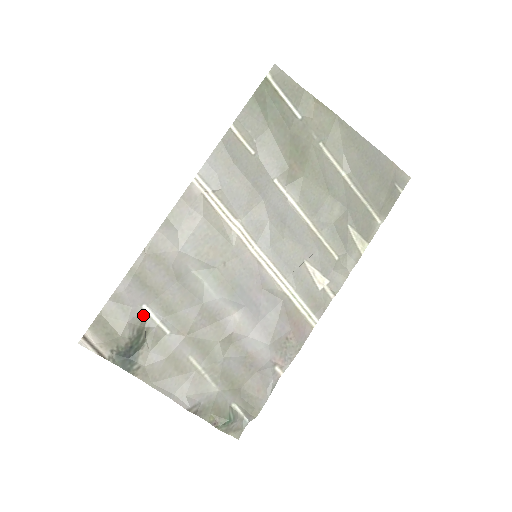
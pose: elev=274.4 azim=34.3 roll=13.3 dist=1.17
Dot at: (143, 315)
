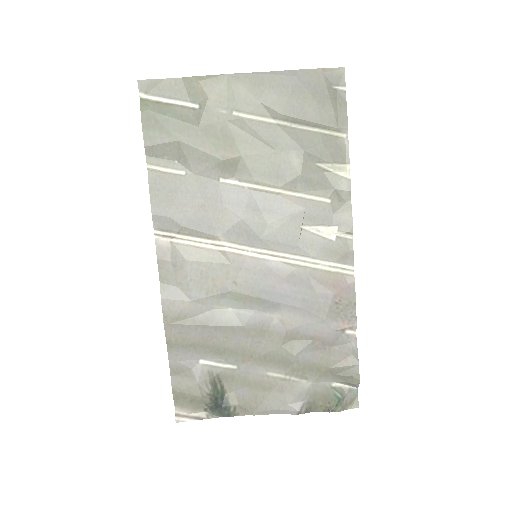
Dot at: (205, 369)
